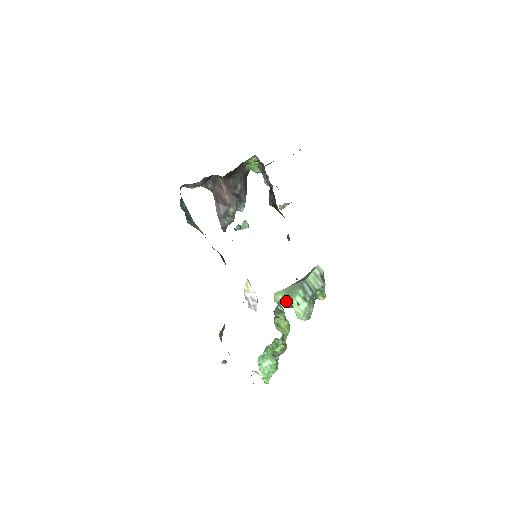
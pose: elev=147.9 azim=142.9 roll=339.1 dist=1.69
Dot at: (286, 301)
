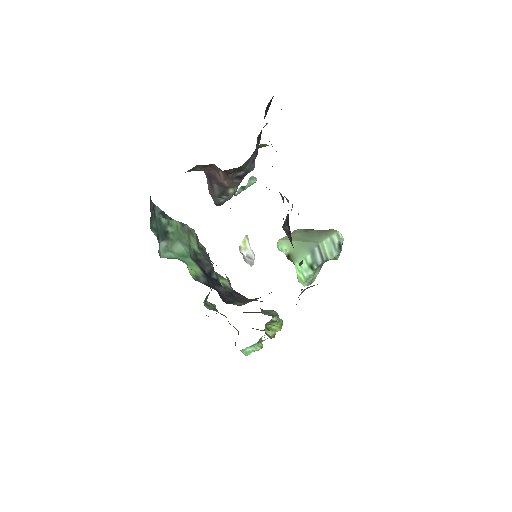
Dot at: (289, 258)
